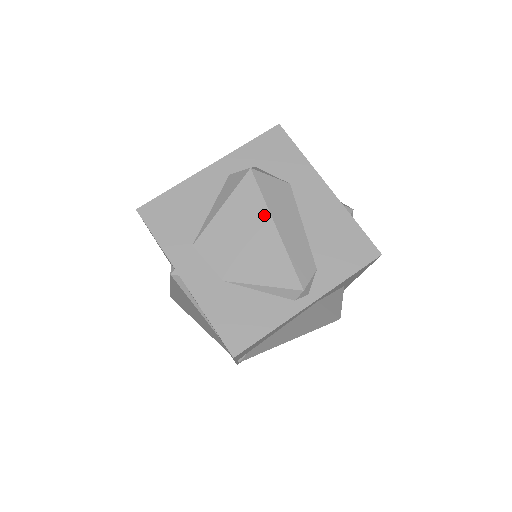
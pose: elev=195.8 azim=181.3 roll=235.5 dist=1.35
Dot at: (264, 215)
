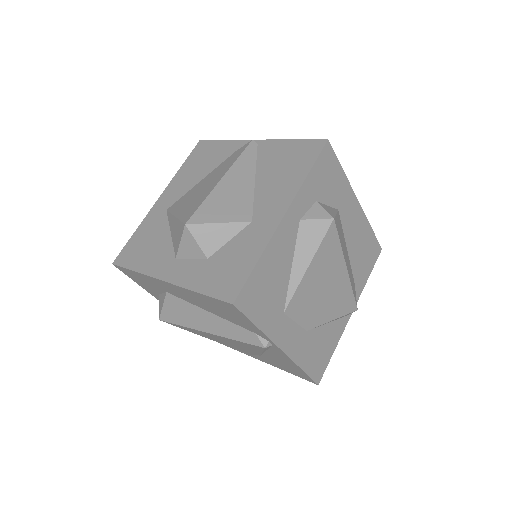
Dot at: (340, 261)
